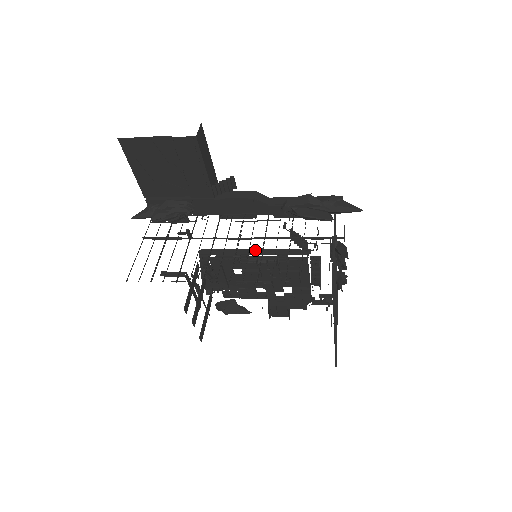
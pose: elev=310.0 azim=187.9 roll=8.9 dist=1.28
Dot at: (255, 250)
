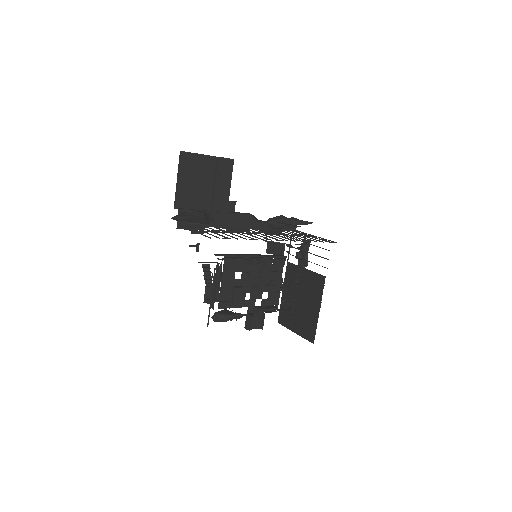
Dot at: (252, 254)
